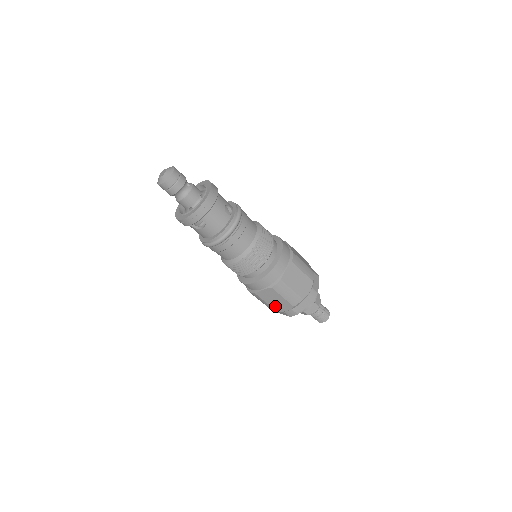
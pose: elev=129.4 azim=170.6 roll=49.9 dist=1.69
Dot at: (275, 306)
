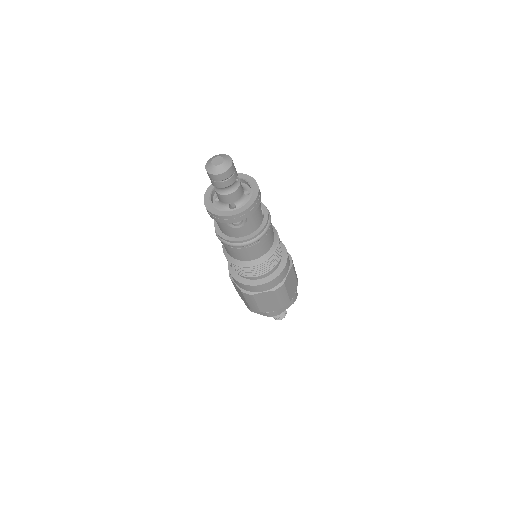
Dot at: (263, 307)
